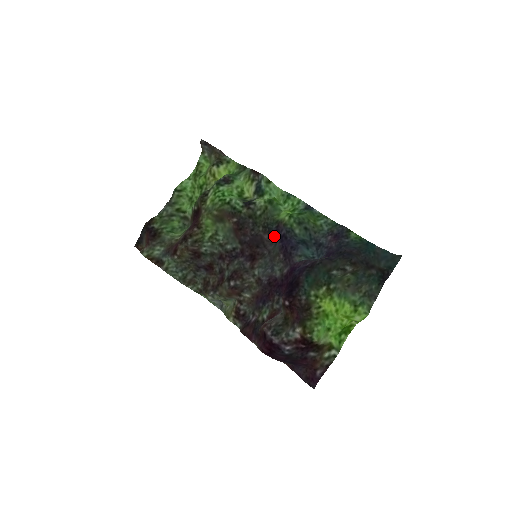
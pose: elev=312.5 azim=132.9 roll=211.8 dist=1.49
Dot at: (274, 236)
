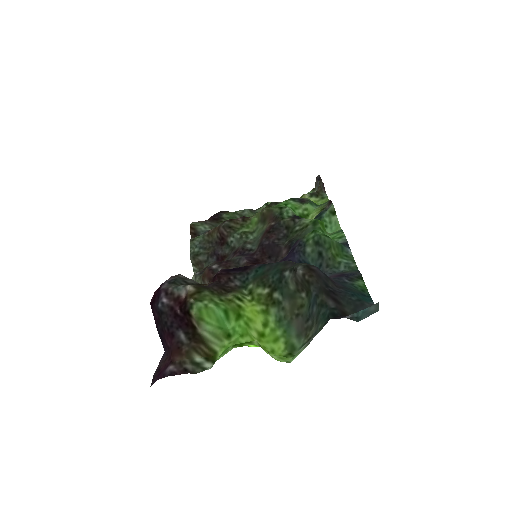
Dot at: occluded
